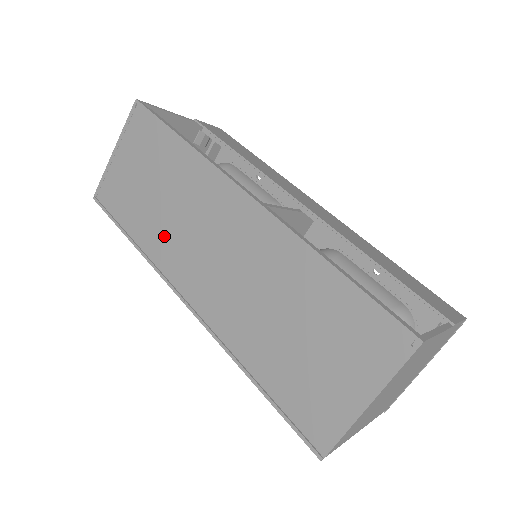
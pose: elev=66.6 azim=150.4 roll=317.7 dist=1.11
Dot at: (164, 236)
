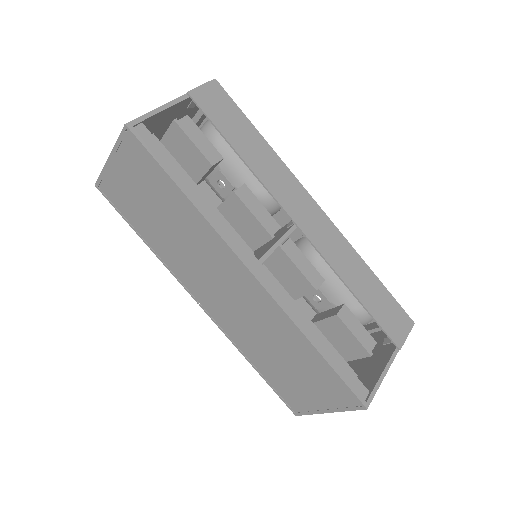
Dot at: (176, 256)
